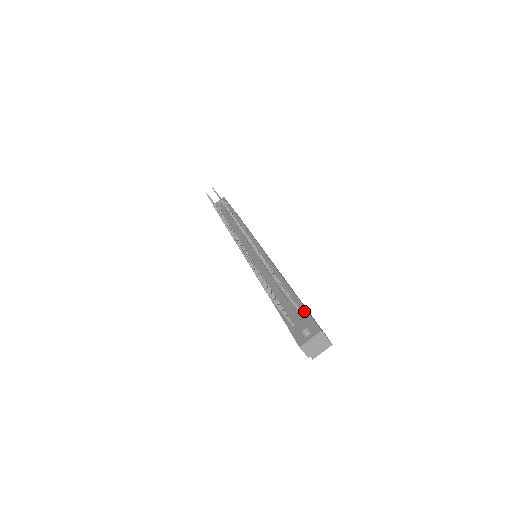
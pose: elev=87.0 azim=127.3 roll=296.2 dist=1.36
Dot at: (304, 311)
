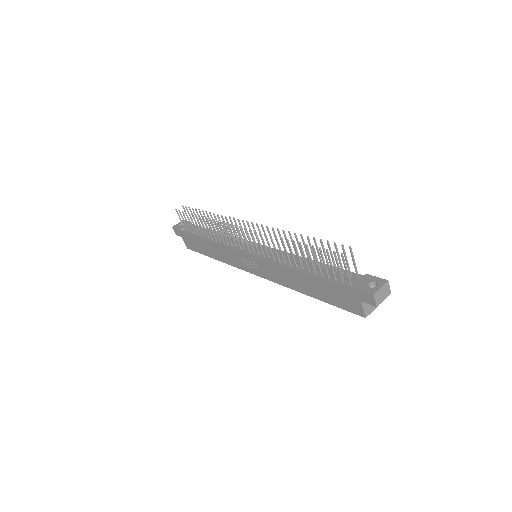
Dot at: (356, 274)
